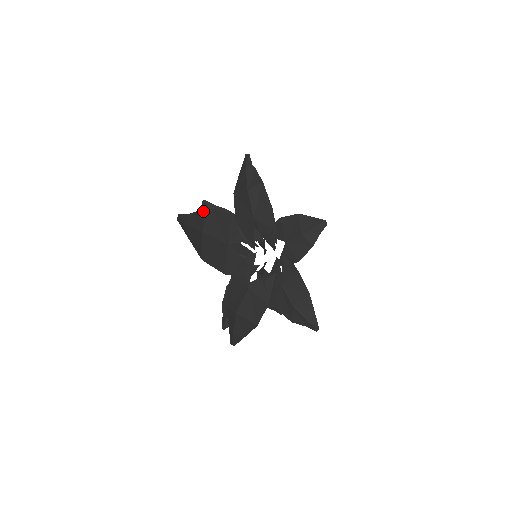
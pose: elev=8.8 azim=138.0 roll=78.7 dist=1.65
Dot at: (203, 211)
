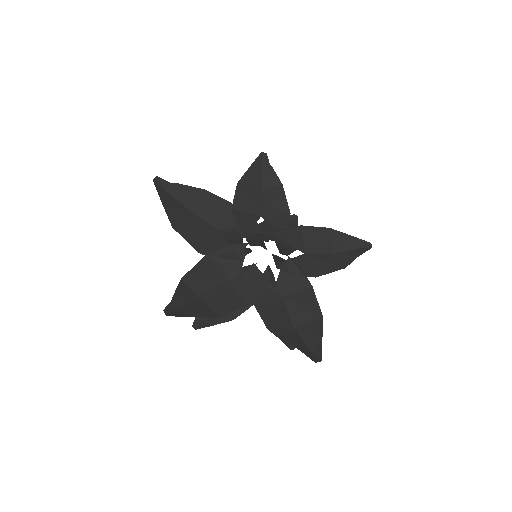
Dot at: (194, 189)
